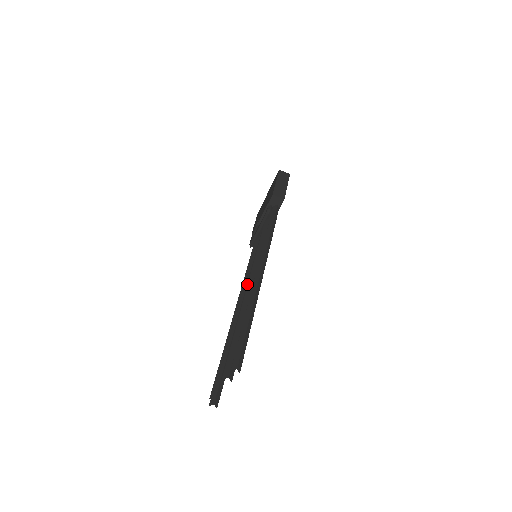
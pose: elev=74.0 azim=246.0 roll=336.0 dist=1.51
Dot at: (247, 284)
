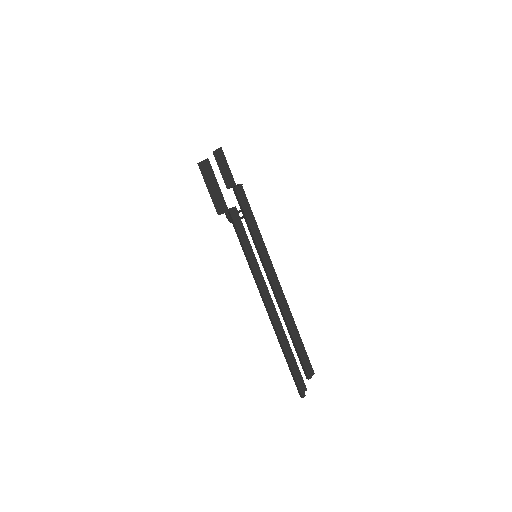
Dot at: (269, 278)
